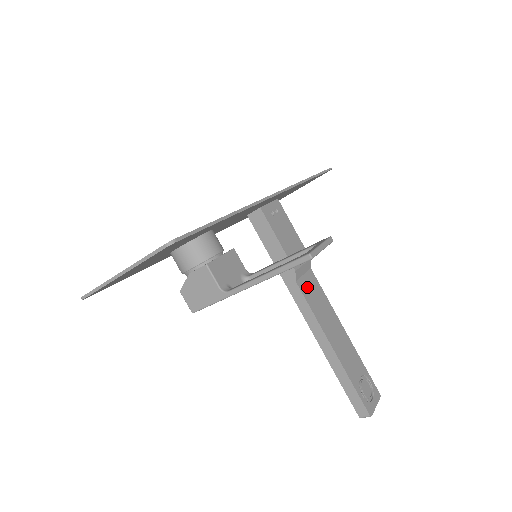
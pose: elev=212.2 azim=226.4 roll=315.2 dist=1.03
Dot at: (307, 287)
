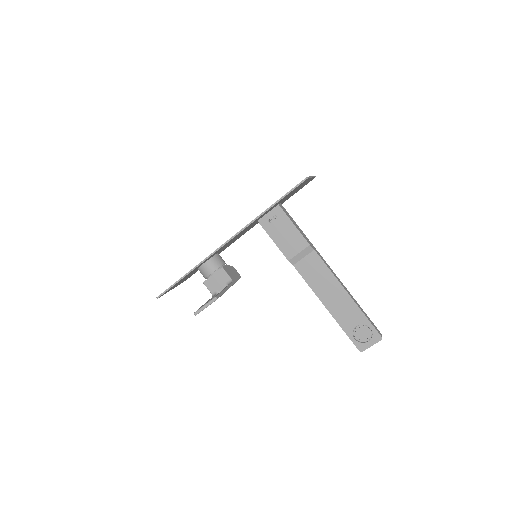
Dot at: (306, 267)
